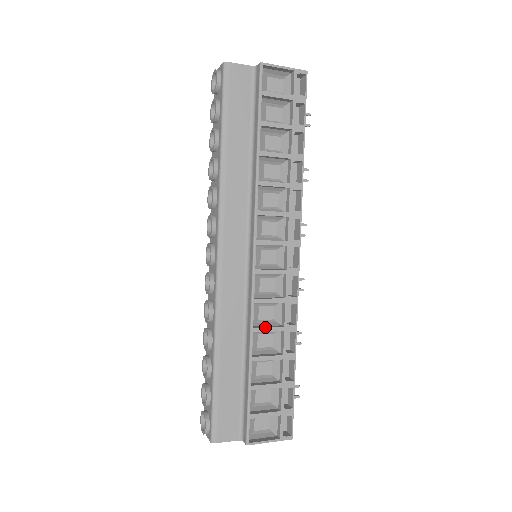
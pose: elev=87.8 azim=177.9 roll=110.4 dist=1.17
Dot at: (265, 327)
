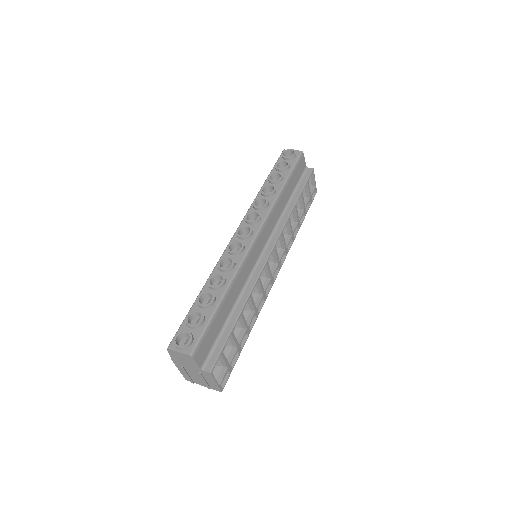
Dot at: occluded
